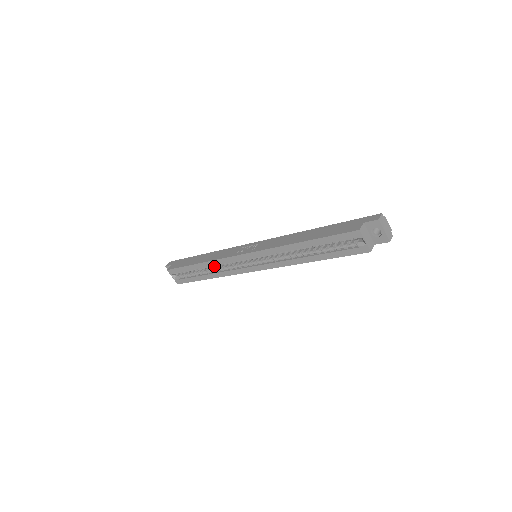
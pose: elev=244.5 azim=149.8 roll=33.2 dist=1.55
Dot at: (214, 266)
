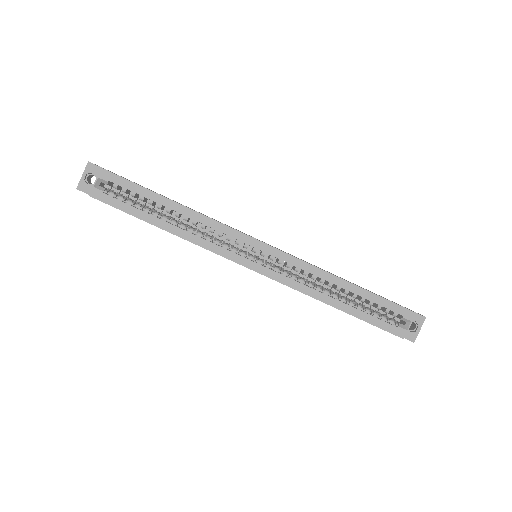
Dot at: (195, 222)
